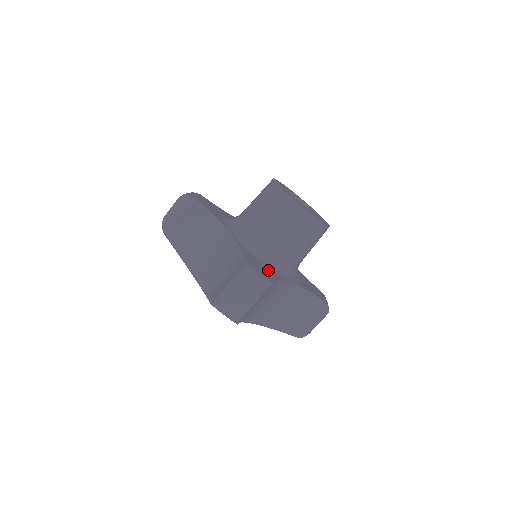
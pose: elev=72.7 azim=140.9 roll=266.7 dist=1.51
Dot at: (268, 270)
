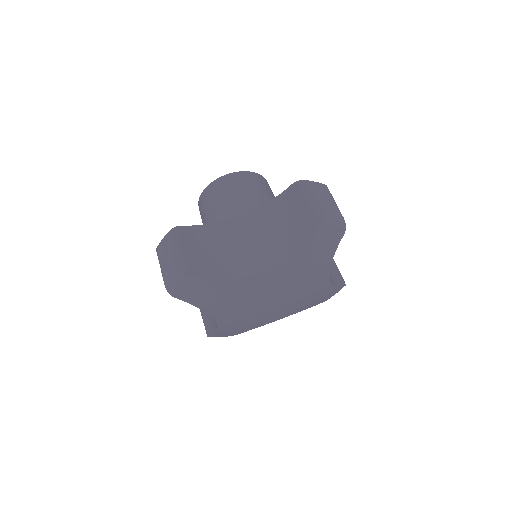
Dot at: occluded
